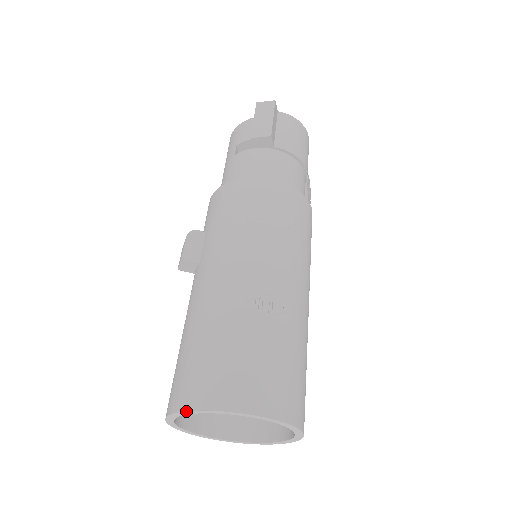
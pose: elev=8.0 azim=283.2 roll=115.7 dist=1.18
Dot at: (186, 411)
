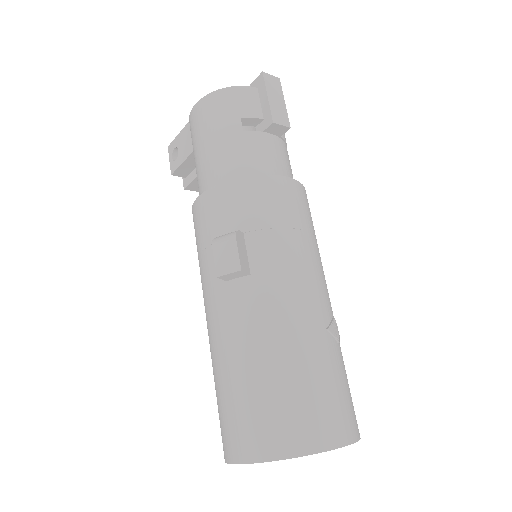
Dot at: occluded
